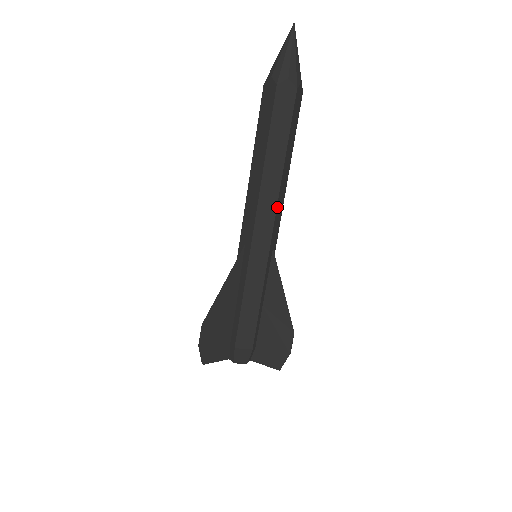
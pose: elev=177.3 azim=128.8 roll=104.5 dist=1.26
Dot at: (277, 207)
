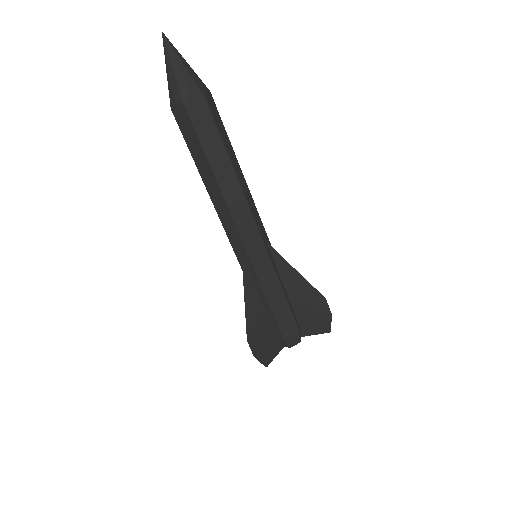
Dot at: (250, 209)
